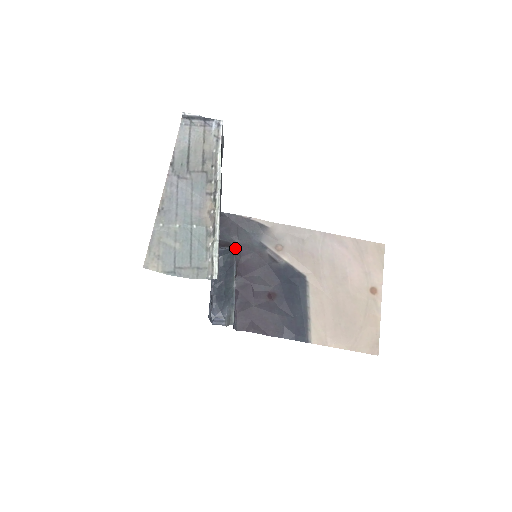
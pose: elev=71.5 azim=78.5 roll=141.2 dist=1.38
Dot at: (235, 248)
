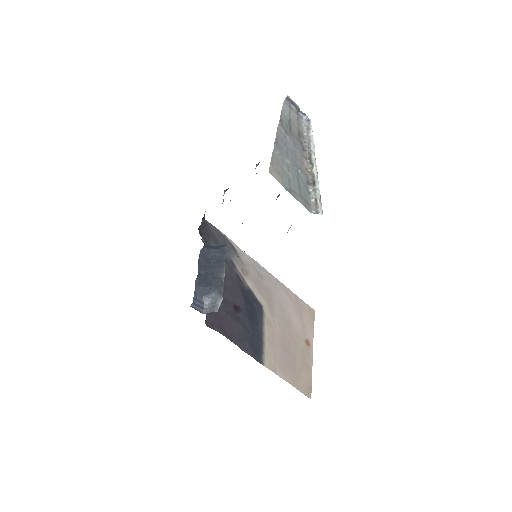
Dot at: occluded
